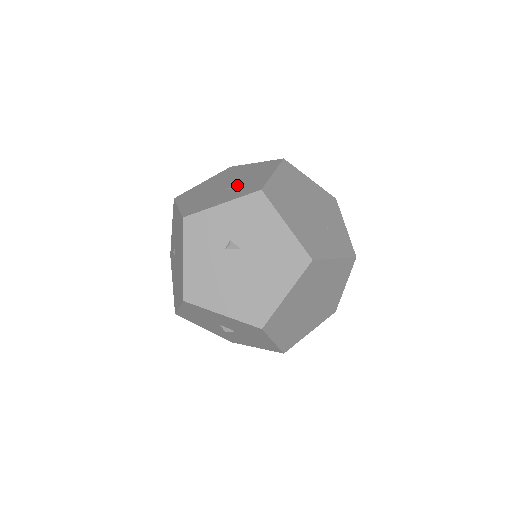
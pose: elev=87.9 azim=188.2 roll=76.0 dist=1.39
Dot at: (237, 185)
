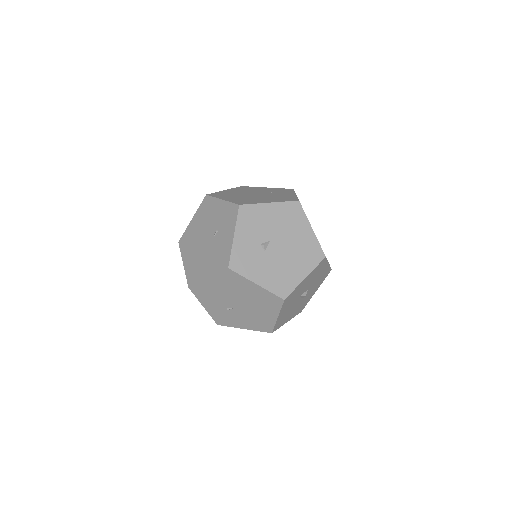
Dot at: (216, 228)
